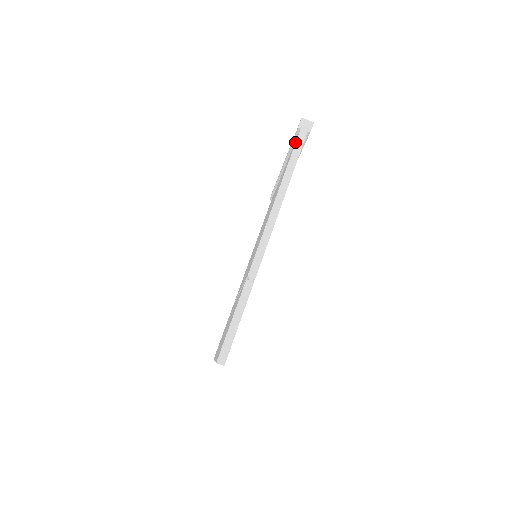
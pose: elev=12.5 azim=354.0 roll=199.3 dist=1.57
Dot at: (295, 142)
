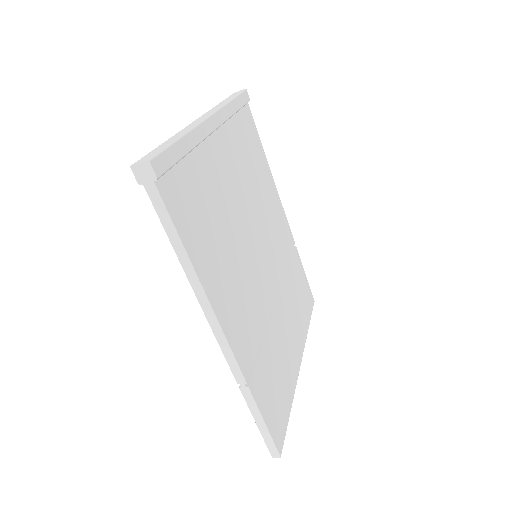
Dot at: occluded
